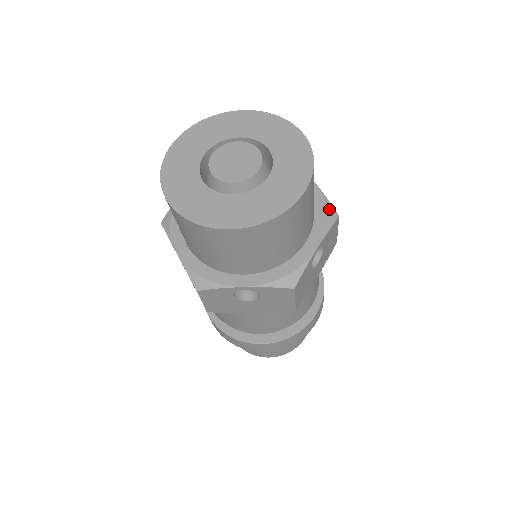
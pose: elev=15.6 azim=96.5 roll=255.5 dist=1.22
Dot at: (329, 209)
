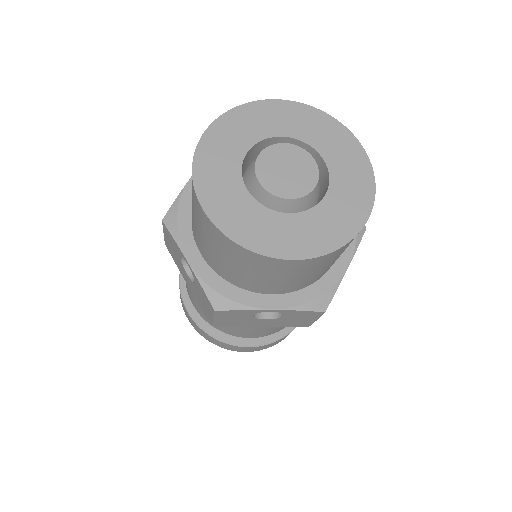
Dot at: occluded
